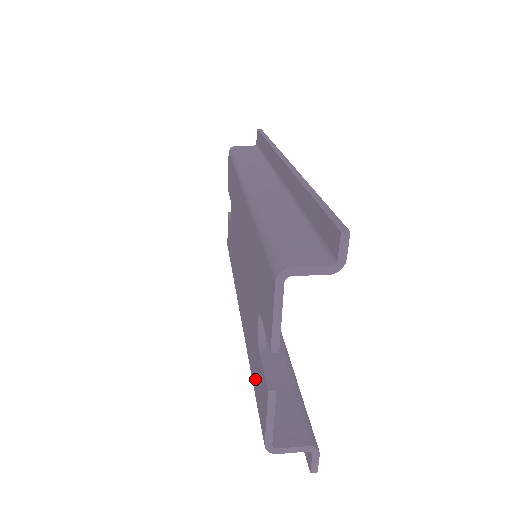
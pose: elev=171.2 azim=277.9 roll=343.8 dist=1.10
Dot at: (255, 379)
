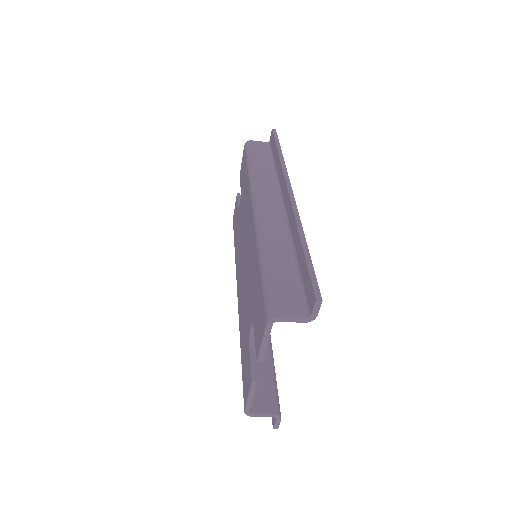
Dot at: (243, 361)
